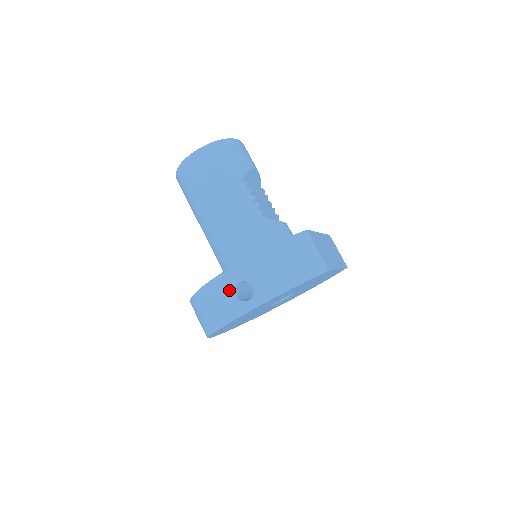
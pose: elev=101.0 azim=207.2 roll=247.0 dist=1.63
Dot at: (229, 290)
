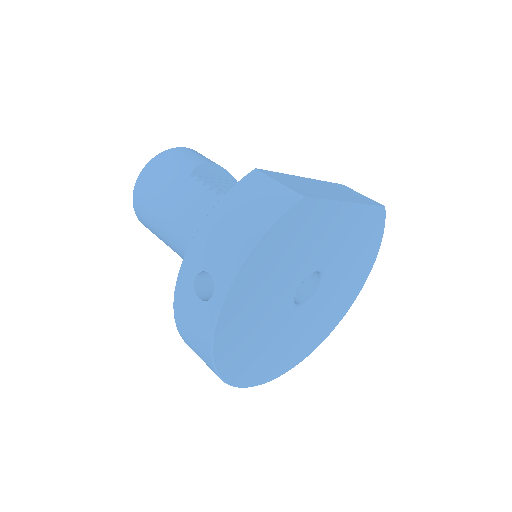
Dot at: (190, 297)
